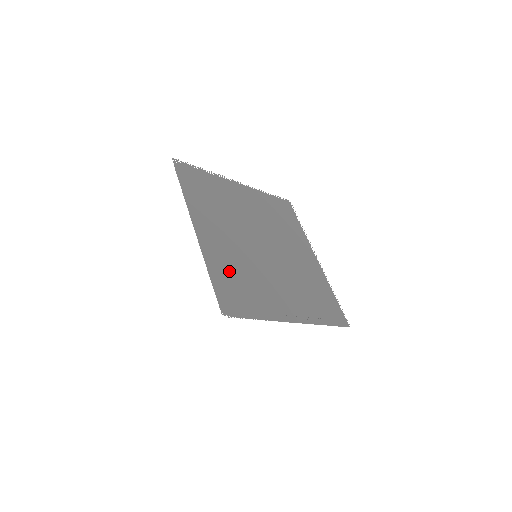
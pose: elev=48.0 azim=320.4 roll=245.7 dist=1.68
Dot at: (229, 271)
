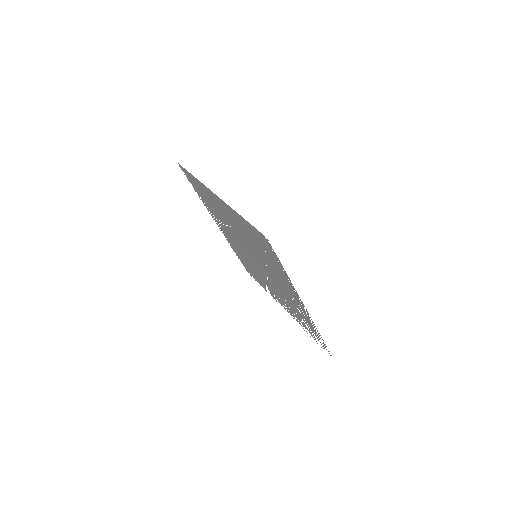
Dot at: (250, 235)
